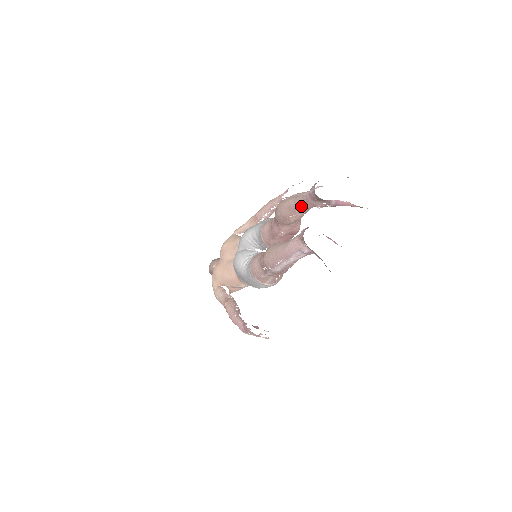
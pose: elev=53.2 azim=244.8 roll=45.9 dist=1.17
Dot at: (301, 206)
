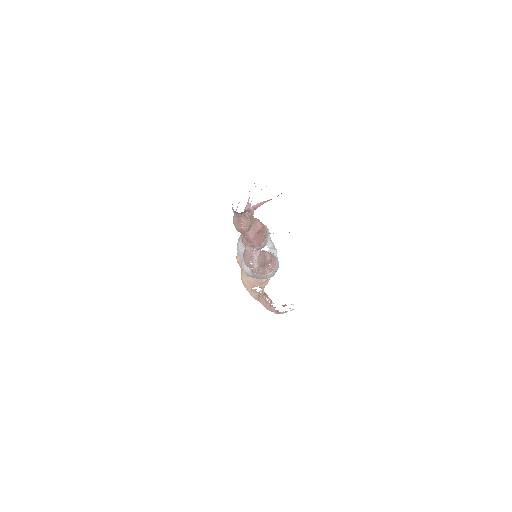
Dot at: (240, 219)
